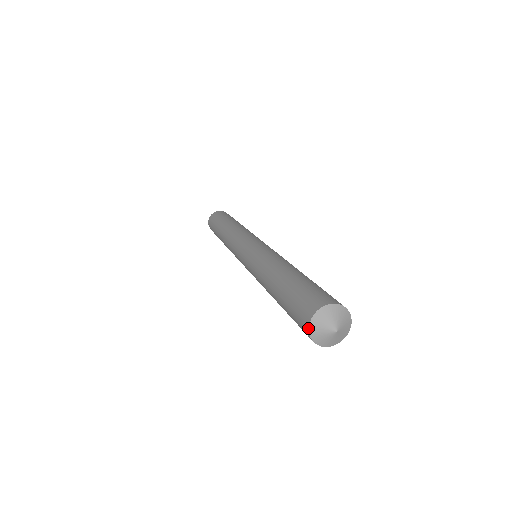
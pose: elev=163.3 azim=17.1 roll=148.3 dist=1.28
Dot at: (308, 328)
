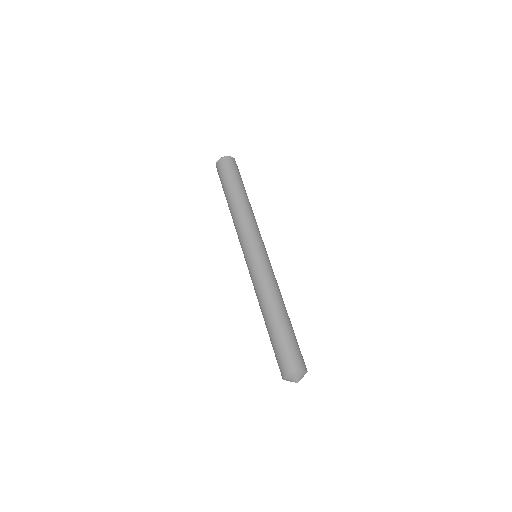
Dot at: occluded
